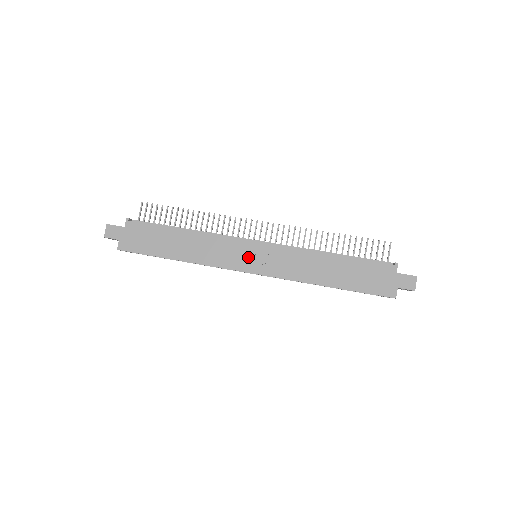
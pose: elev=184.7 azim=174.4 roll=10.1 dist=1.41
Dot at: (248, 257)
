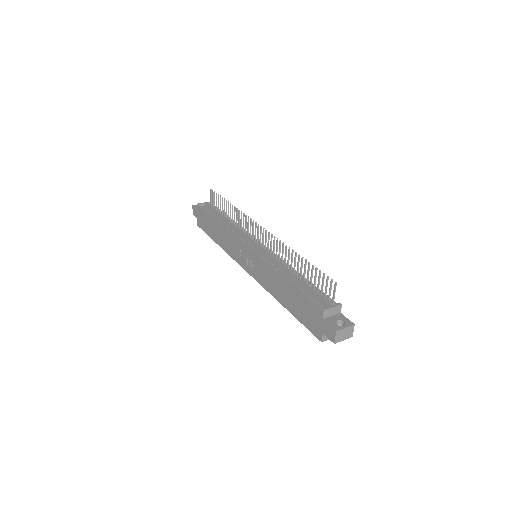
Dot at: (245, 258)
